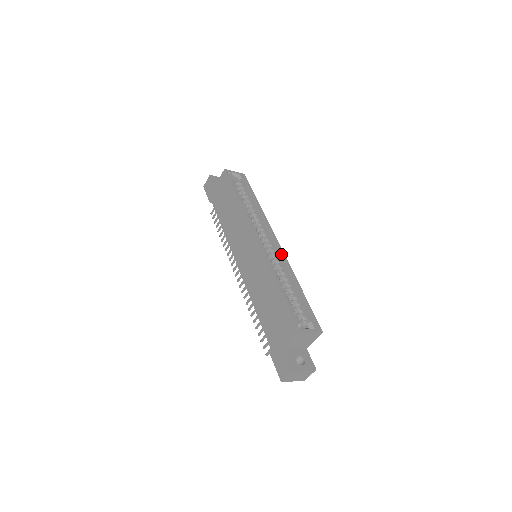
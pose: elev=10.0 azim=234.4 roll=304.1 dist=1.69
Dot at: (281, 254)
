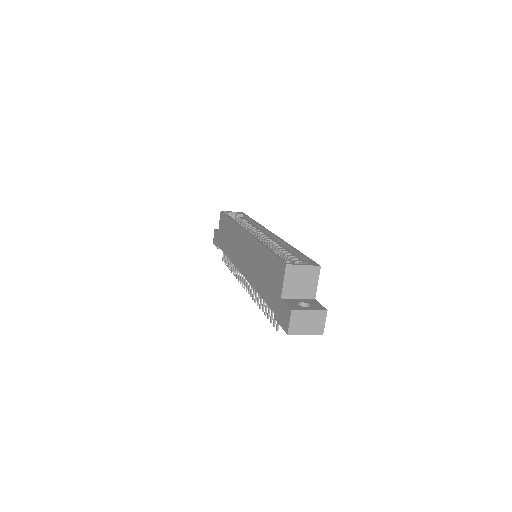
Dot at: (275, 238)
